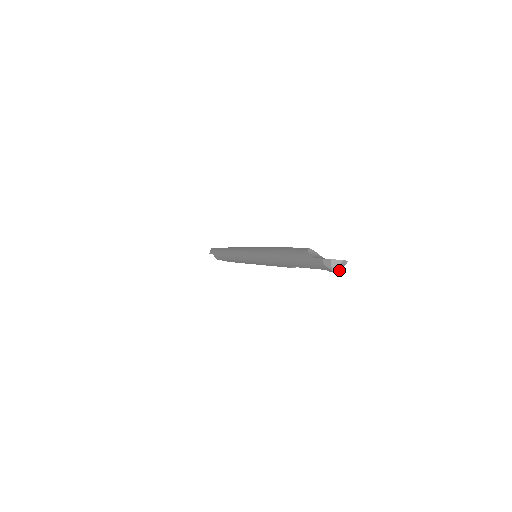
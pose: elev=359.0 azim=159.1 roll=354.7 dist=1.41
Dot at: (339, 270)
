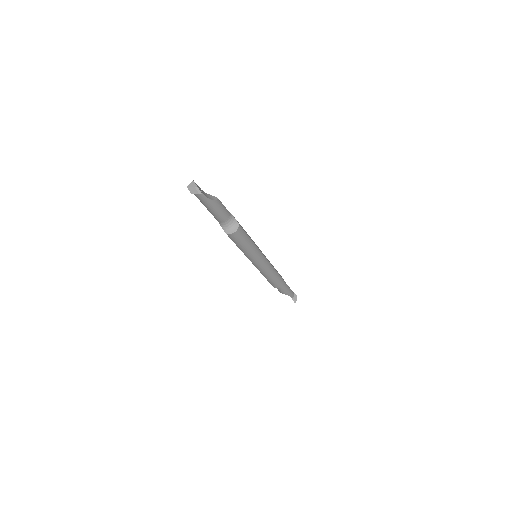
Dot at: (193, 193)
